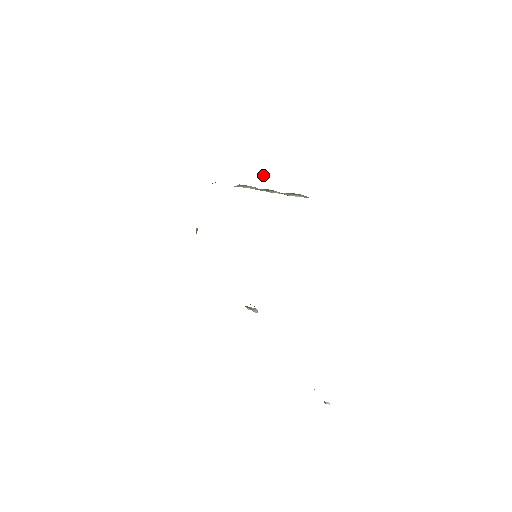
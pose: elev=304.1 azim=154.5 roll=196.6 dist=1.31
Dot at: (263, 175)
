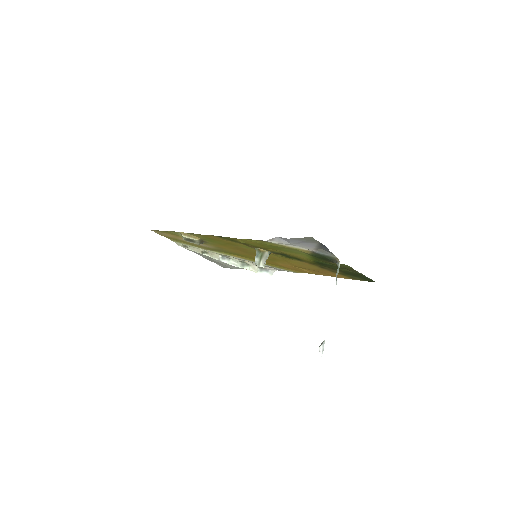
Dot at: occluded
